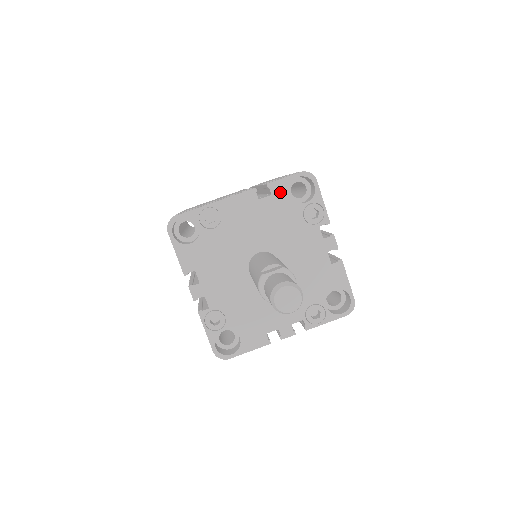
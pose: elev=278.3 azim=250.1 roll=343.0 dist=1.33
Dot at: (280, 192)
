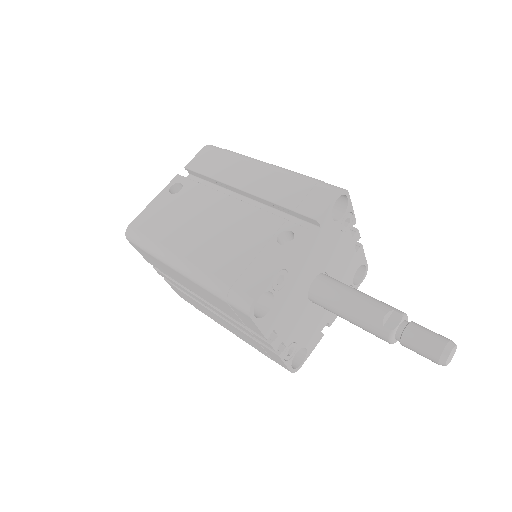
Dot at: (326, 221)
